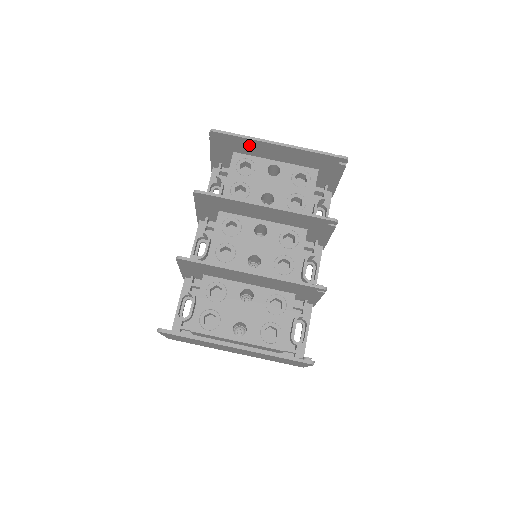
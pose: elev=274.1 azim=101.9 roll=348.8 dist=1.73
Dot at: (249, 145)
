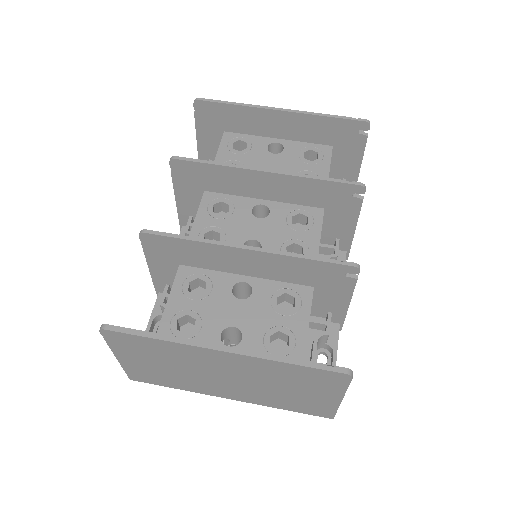
Dot at: (243, 118)
